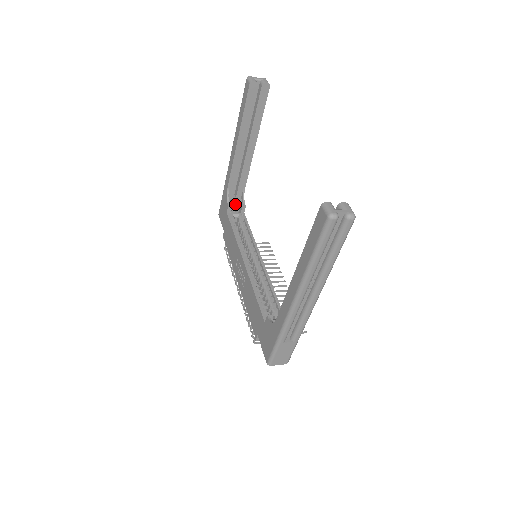
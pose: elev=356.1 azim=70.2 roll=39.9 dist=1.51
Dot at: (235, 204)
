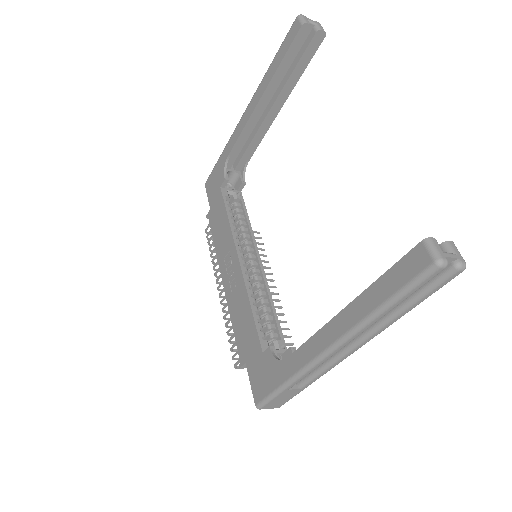
Dot at: (231, 177)
